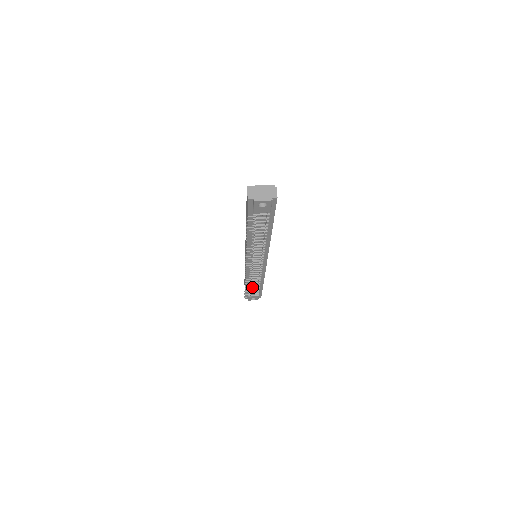
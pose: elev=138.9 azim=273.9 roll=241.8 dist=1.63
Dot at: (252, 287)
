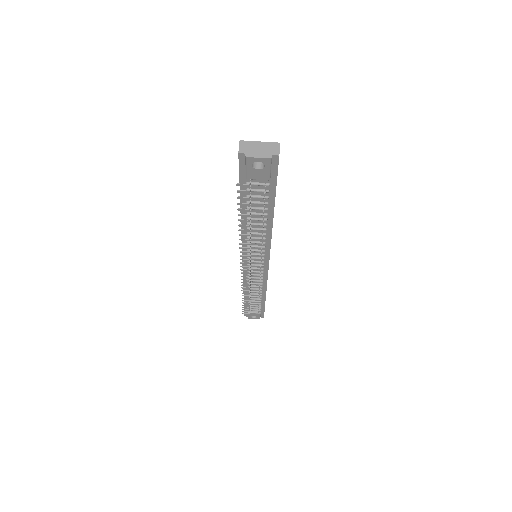
Dot at: (252, 300)
